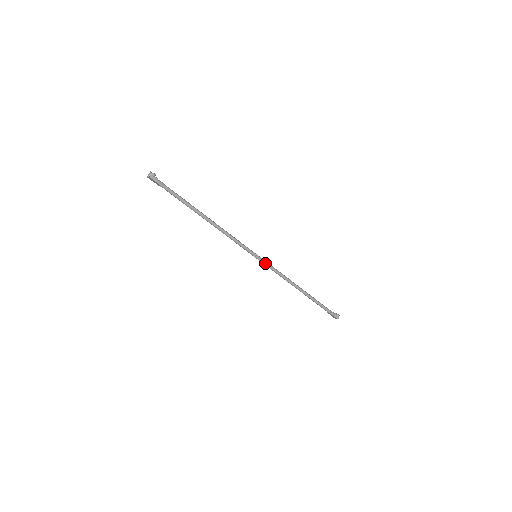
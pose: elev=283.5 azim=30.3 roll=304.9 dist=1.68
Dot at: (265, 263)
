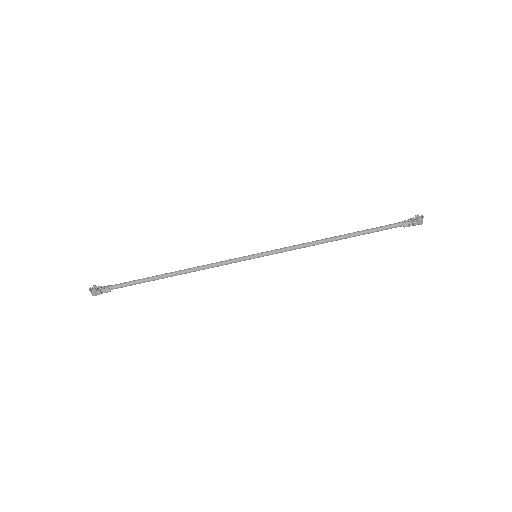
Dot at: (272, 254)
